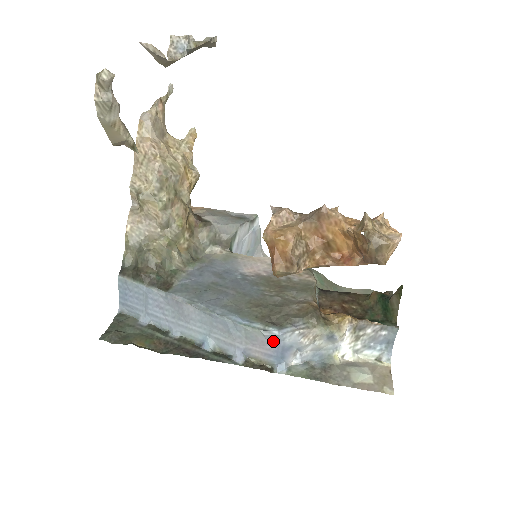
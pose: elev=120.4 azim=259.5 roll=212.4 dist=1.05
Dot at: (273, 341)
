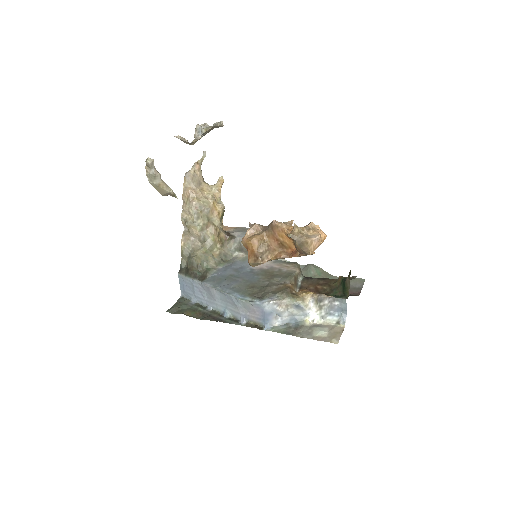
Dot at: (259, 309)
